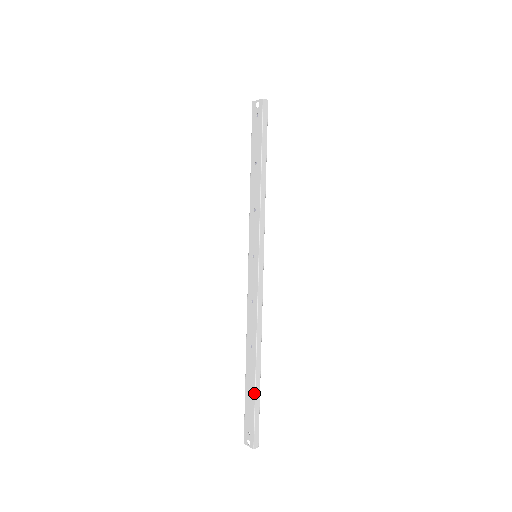
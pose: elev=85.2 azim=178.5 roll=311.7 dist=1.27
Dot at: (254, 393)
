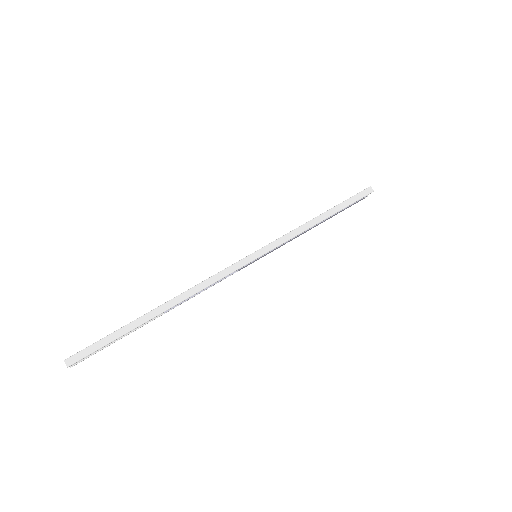
Dot at: (127, 324)
